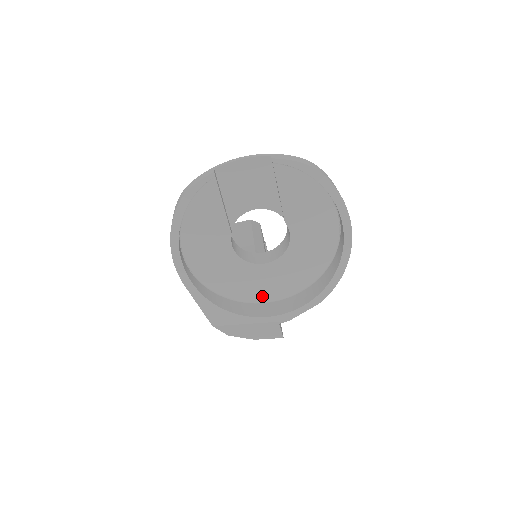
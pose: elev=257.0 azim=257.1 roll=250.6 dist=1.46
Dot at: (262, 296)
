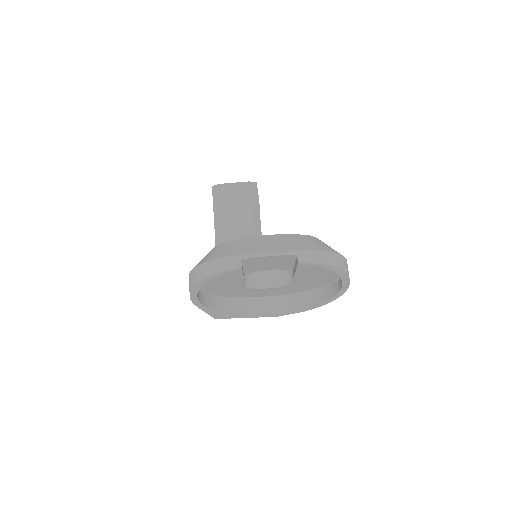
Dot at: (258, 296)
